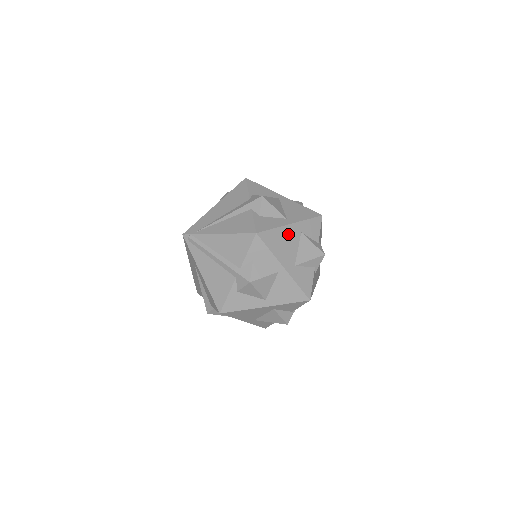
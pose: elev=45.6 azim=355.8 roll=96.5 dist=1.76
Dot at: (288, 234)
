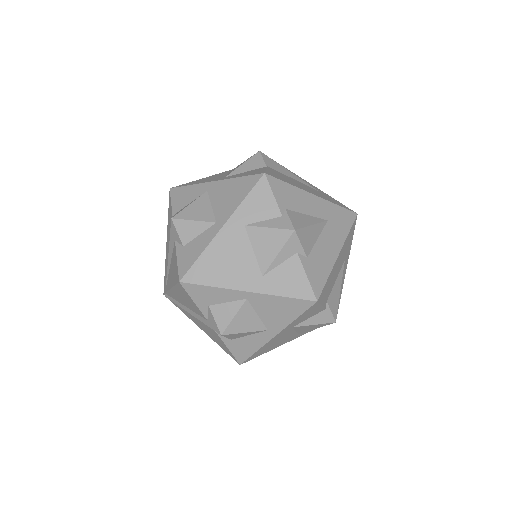
Dot at: (226, 245)
